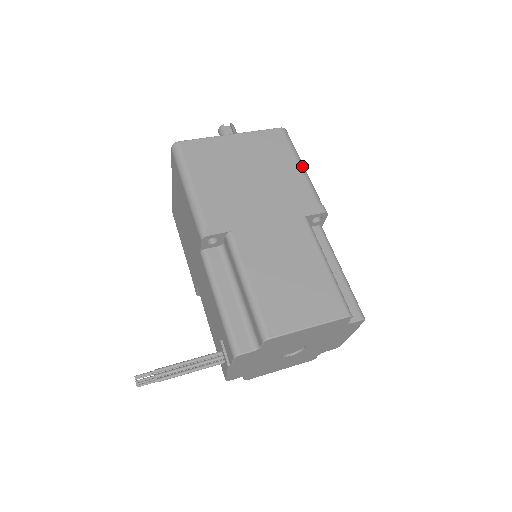
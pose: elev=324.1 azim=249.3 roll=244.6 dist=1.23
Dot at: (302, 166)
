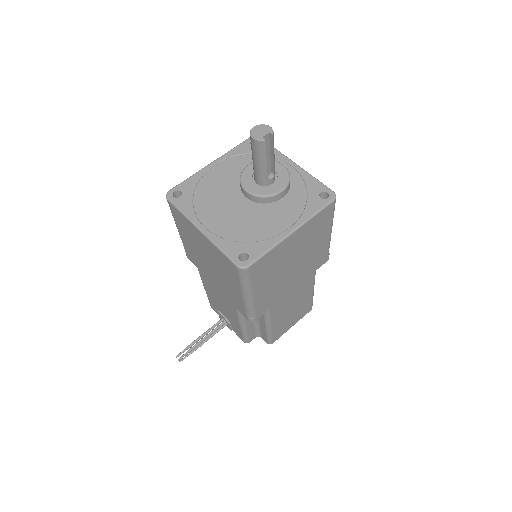
Dot at: occluded
